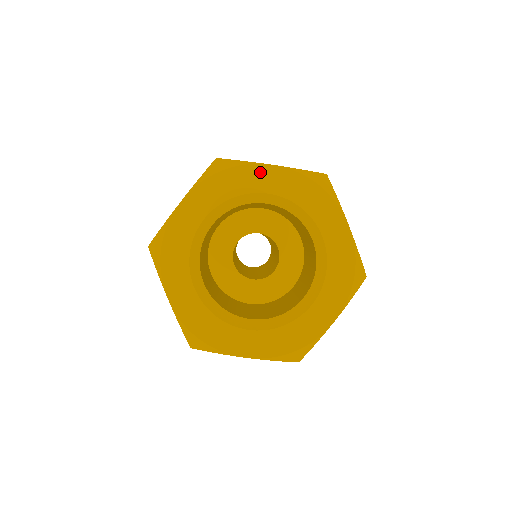
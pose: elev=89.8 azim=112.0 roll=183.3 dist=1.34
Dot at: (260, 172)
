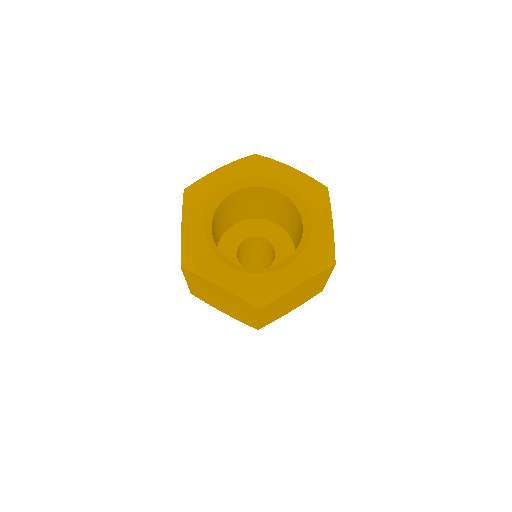
Dot at: (281, 168)
